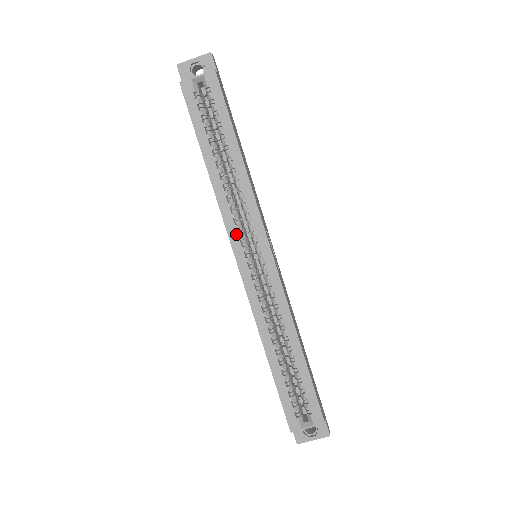
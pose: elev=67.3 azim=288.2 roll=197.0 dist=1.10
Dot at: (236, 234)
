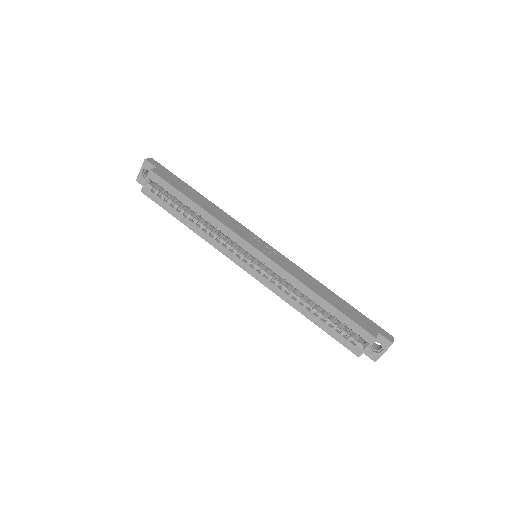
Dot at: (230, 253)
